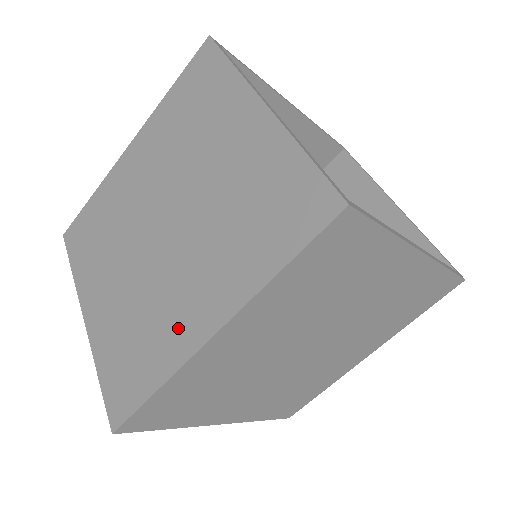
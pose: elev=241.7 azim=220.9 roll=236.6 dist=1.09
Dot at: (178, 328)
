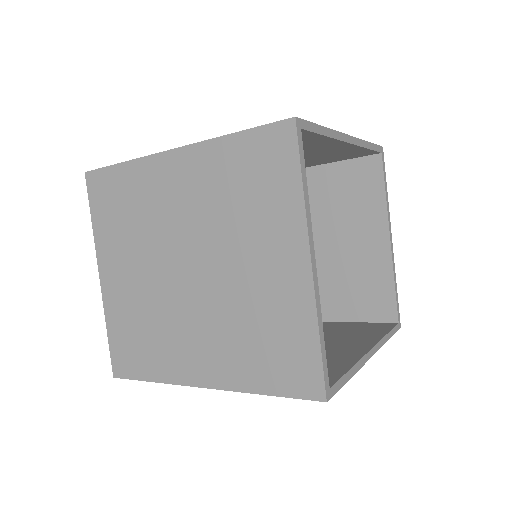
Dot at: (179, 359)
